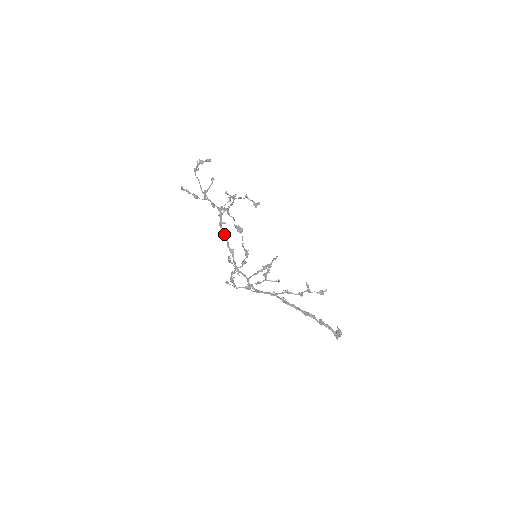
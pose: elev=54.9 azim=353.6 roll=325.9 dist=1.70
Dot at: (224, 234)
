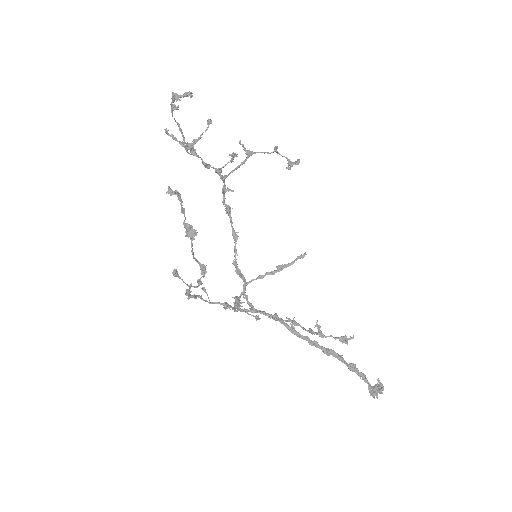
Dot at: (227, 207)
